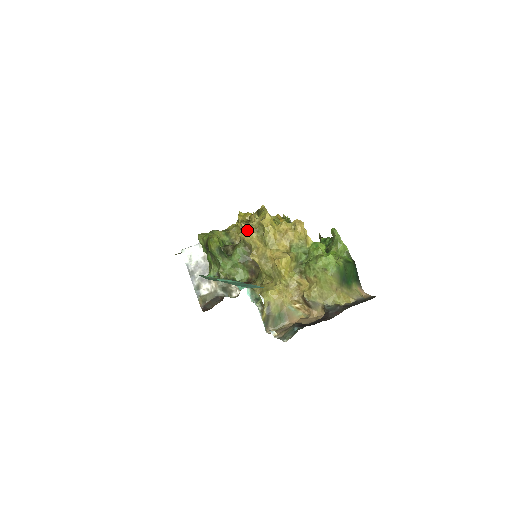
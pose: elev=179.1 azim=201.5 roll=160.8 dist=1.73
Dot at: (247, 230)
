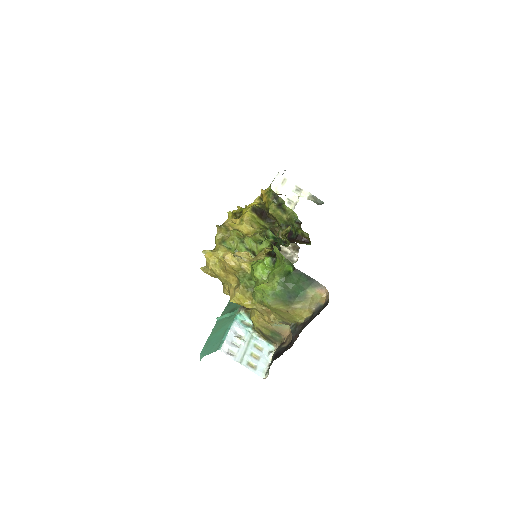
Dot at: (206, 273)
